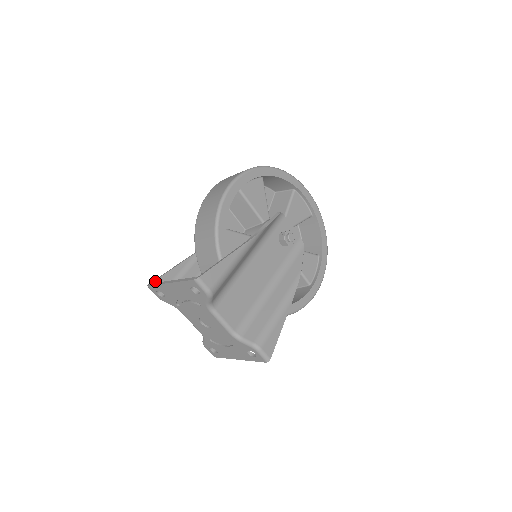
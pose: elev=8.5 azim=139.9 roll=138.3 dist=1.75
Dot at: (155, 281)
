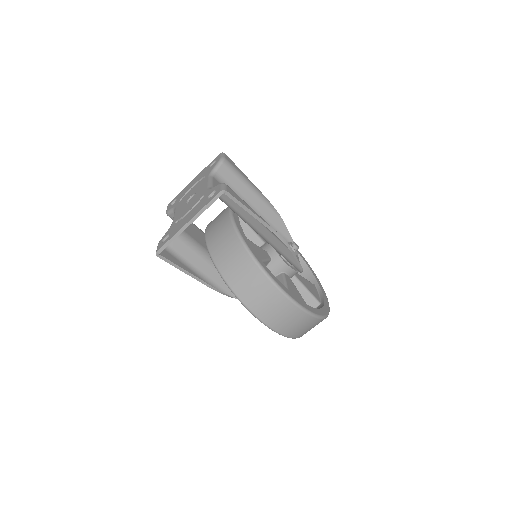
Dot at: occluded
